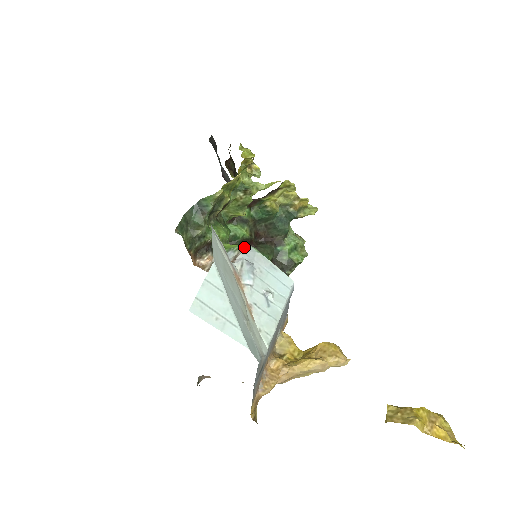
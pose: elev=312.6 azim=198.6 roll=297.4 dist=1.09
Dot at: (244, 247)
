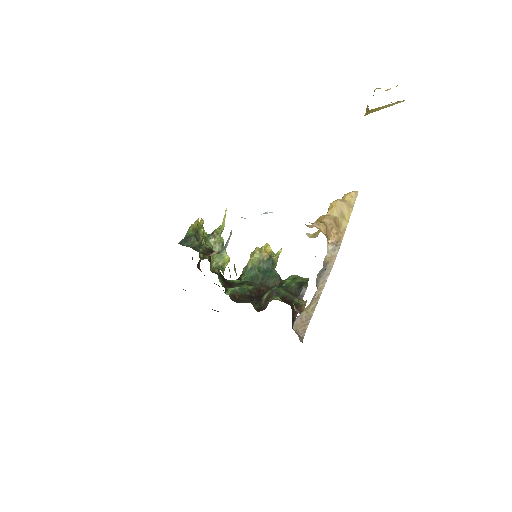
Dot at: occluded
